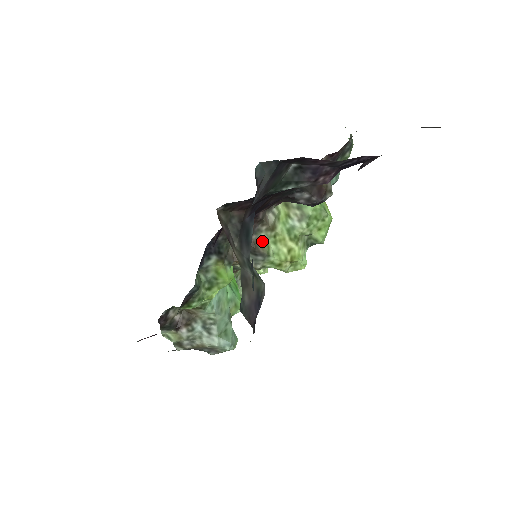
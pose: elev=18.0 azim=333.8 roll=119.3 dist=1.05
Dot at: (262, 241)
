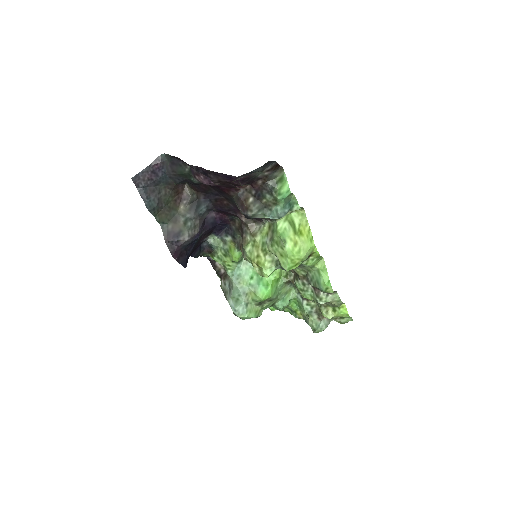
Dot at: (247, 240)
